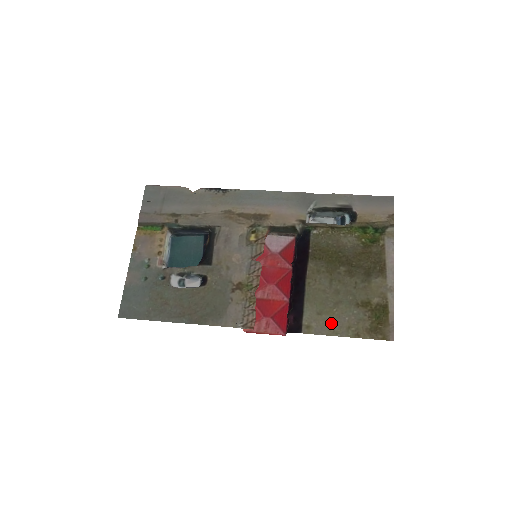
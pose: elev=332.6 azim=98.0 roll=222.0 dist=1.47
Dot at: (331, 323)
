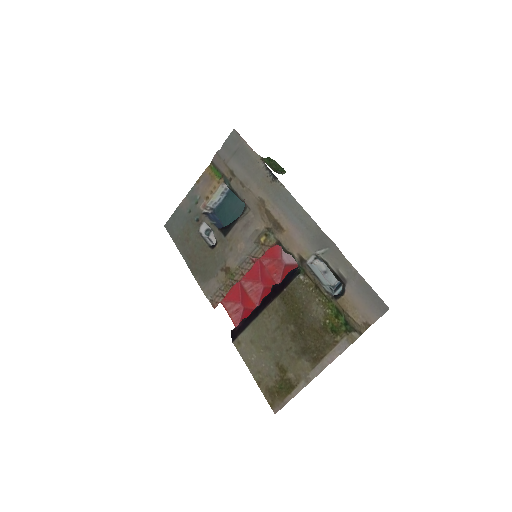
Dot at: (252, 356)
